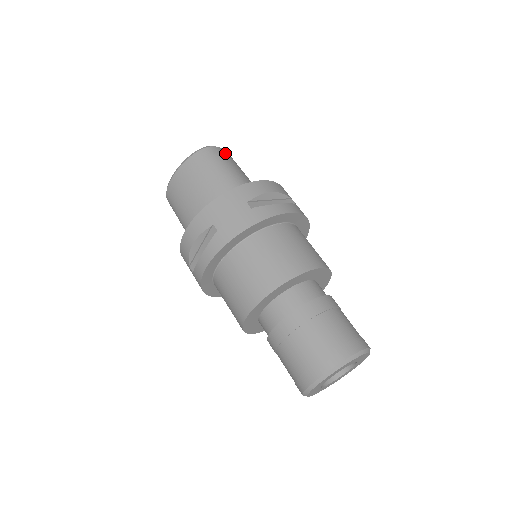
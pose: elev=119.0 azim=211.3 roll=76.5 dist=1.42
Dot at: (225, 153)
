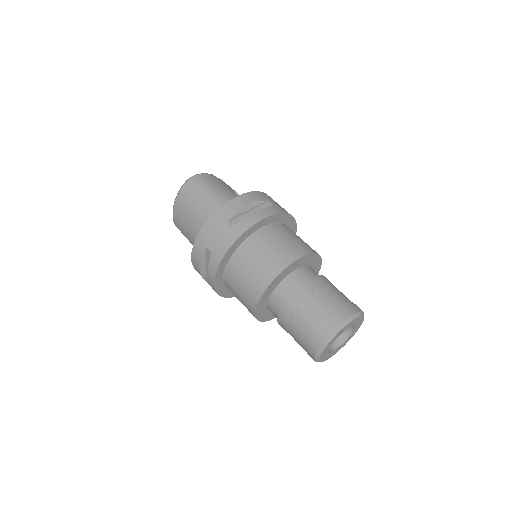
Dot at: (207, 177)
